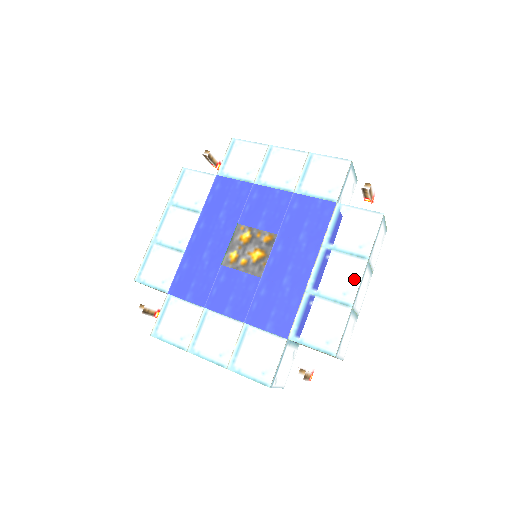
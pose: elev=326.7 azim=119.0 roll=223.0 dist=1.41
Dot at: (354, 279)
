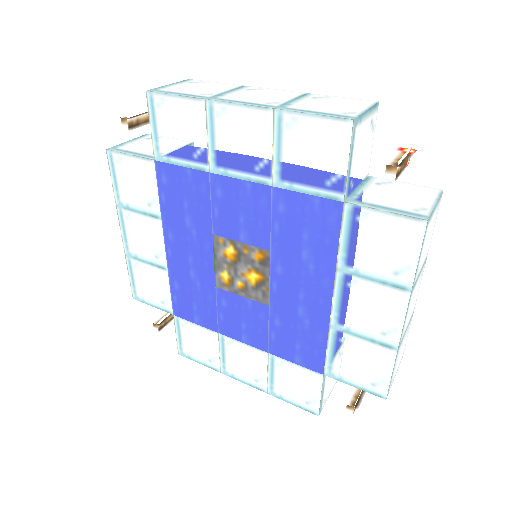
Dot at: (394, 317)
